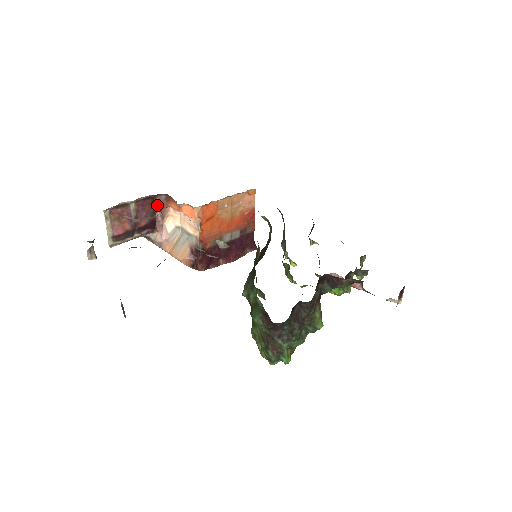
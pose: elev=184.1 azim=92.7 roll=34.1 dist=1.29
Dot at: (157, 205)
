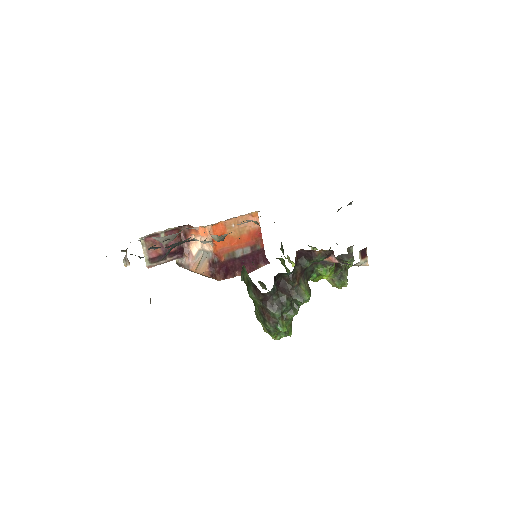
Dot at: (183, 235)
